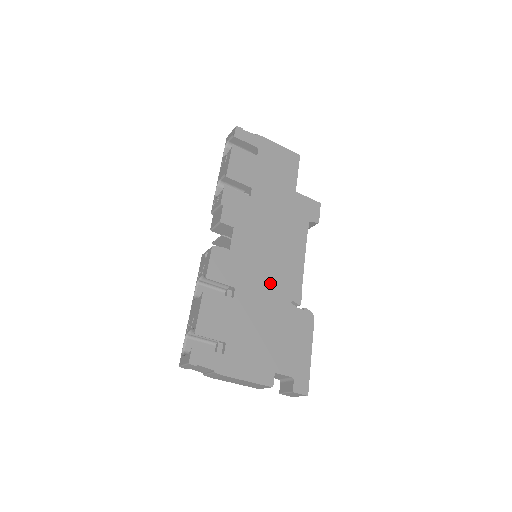
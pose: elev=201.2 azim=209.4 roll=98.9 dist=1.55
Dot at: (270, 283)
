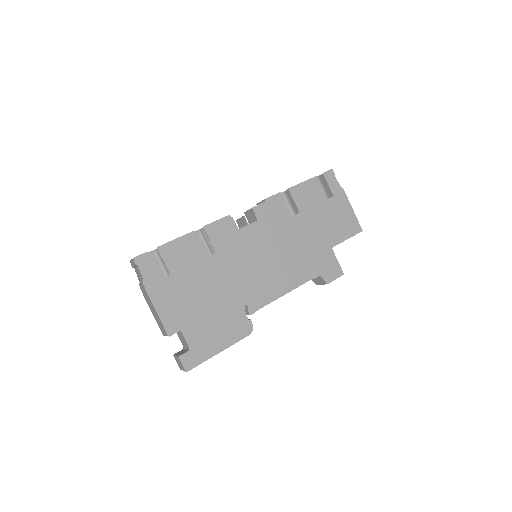
Dot at: (244, 278)
